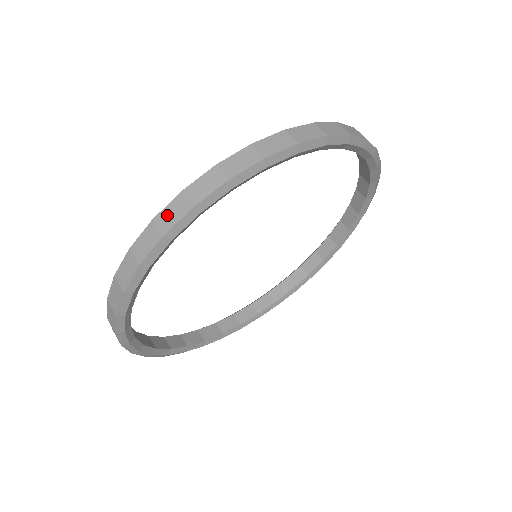
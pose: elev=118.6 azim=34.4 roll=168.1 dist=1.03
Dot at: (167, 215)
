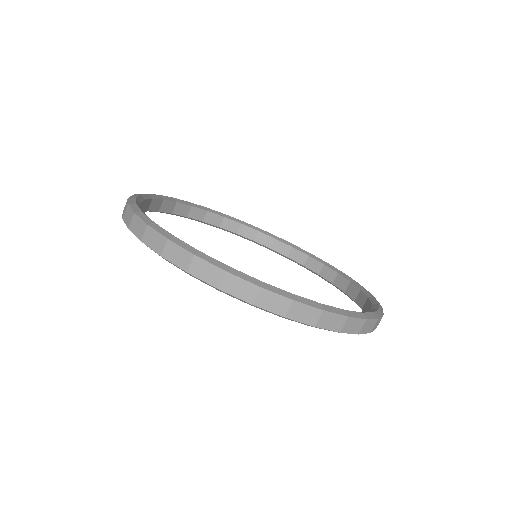
Dot at: (136, 223)
